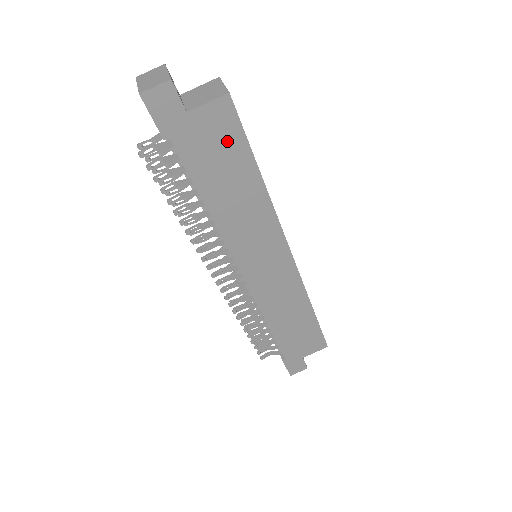
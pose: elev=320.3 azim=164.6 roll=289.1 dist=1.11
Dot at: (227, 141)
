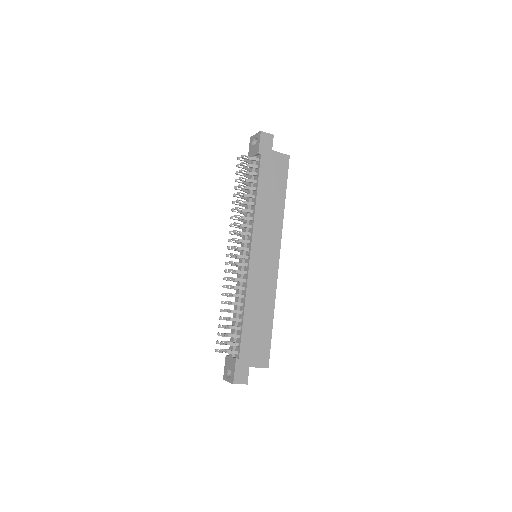
Dot at: (280, 173)
